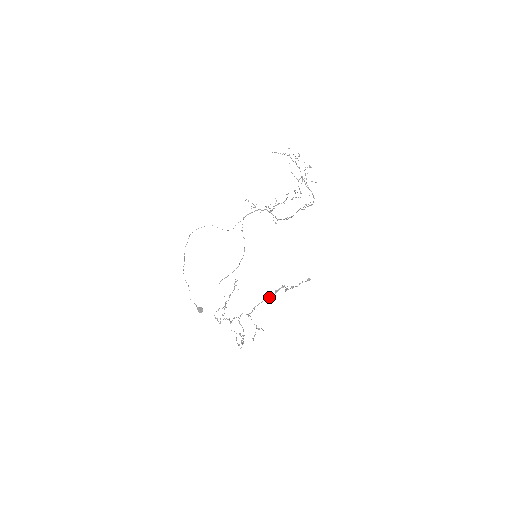
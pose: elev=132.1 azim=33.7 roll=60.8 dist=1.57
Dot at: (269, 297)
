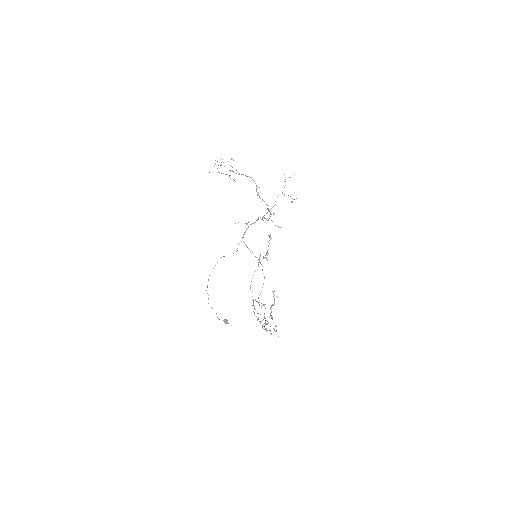
Dot at: occluded
